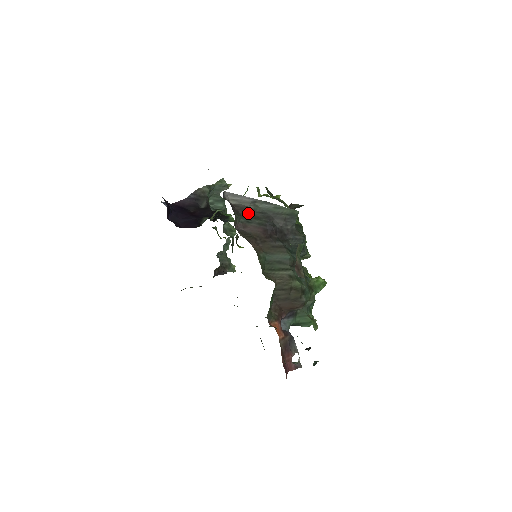
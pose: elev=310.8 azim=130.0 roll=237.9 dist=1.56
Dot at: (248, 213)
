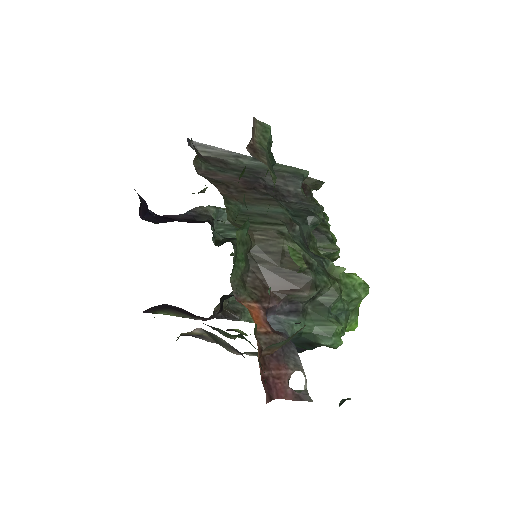
Dot at: (224, 165)
